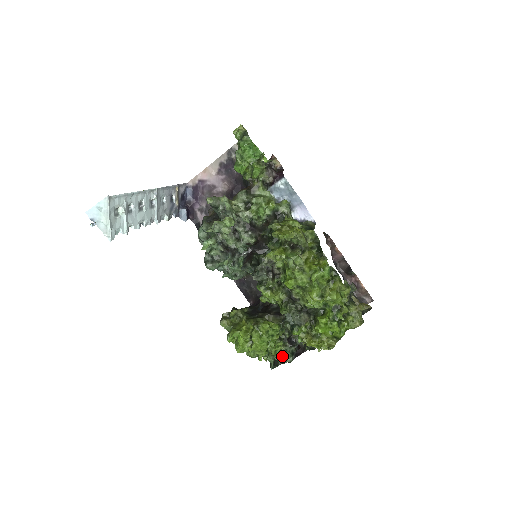
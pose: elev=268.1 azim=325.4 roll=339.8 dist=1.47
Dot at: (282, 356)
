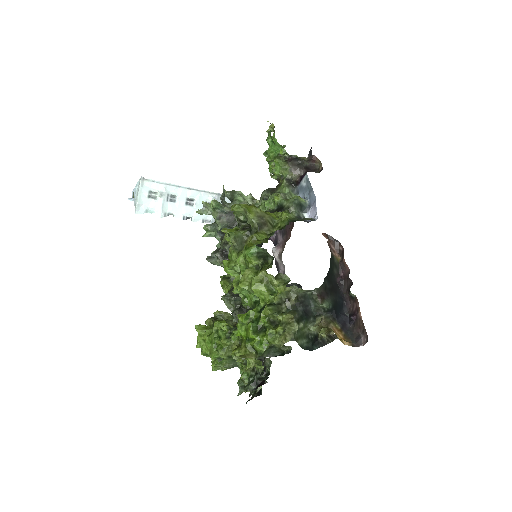
Dot at: occluded
